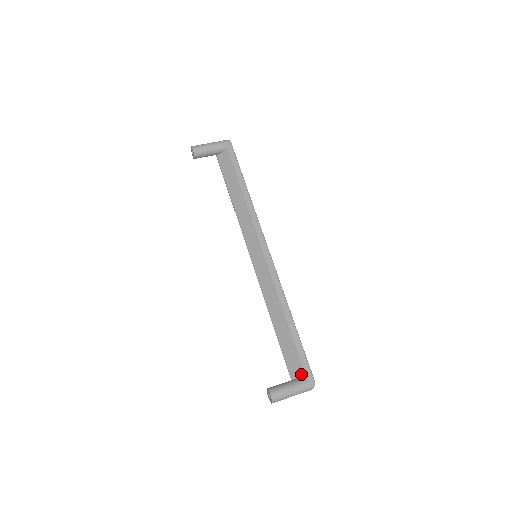
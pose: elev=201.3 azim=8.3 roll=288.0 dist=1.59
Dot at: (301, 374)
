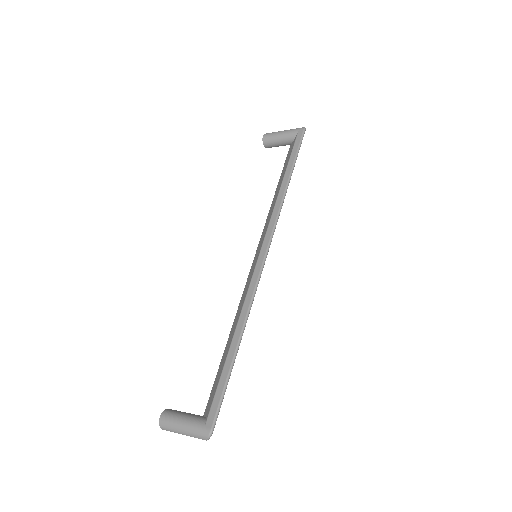
Dot at: (207, 412)
